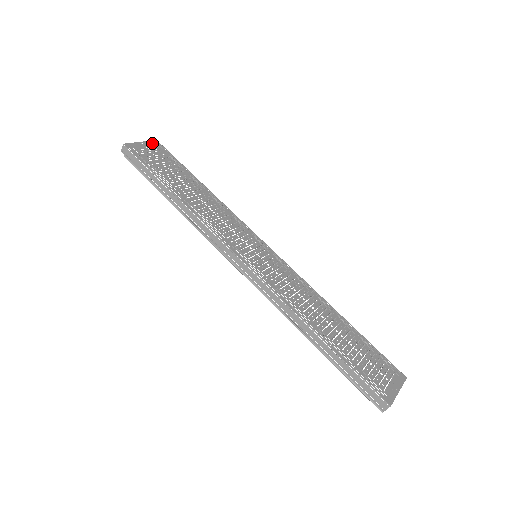
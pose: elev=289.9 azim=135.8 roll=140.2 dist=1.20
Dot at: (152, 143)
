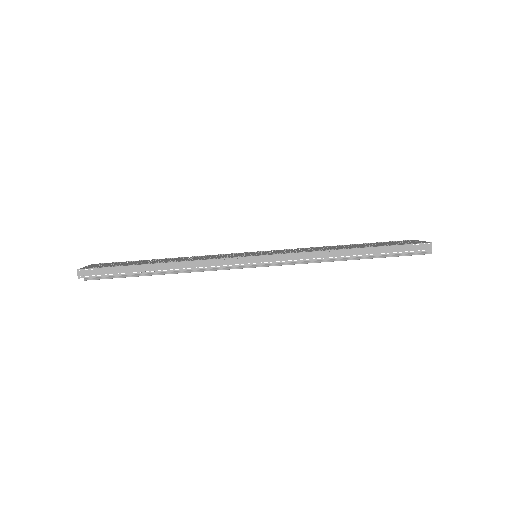
Dot at: occluded
